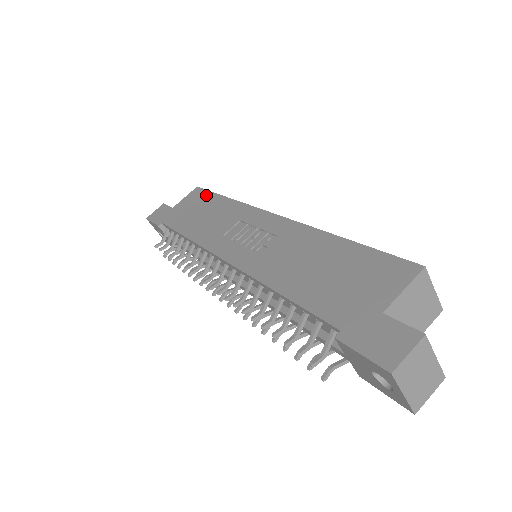
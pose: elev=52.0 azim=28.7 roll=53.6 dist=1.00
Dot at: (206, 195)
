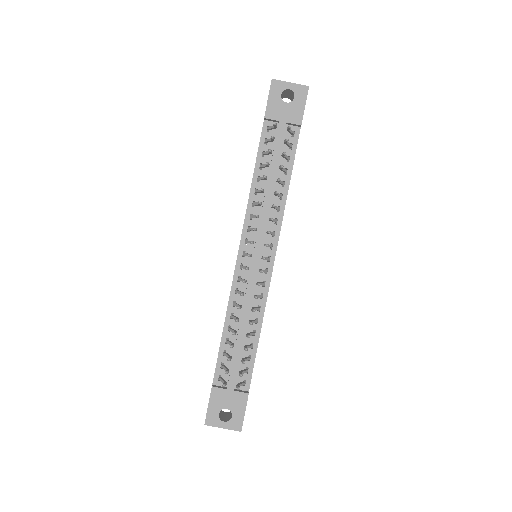
Dot at: occluded
